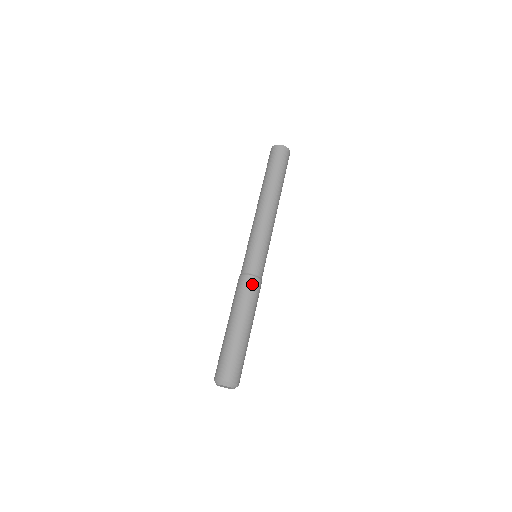
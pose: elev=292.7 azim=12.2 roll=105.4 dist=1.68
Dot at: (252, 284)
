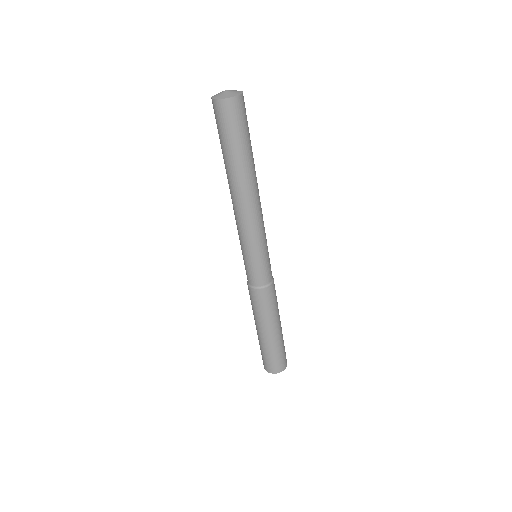
Dot at: (255, 296)
